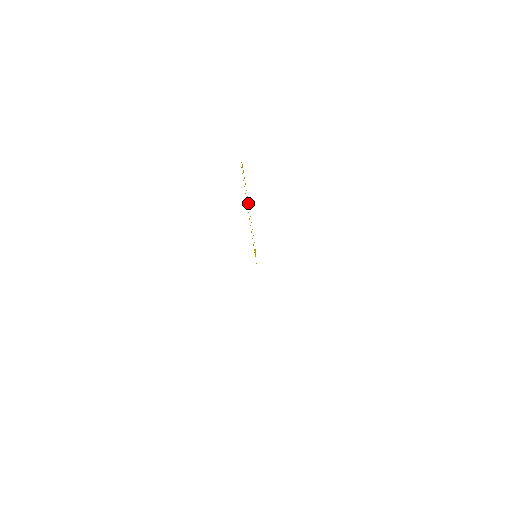
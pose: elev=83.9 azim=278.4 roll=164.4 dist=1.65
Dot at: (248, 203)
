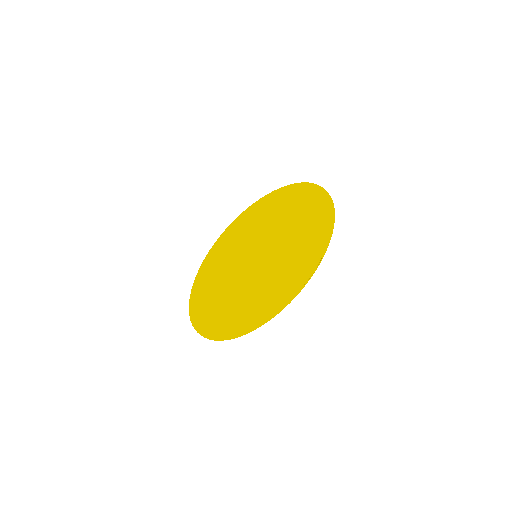
Dot at: (286, 268)
